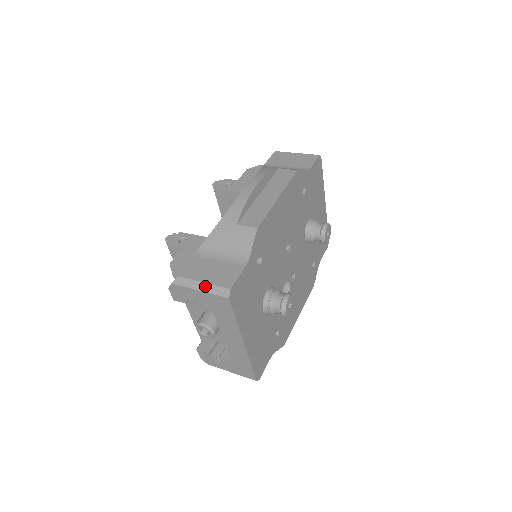
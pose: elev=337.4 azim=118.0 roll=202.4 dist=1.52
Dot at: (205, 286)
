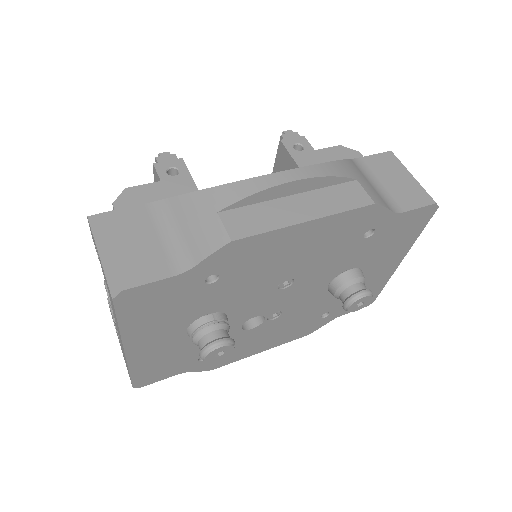
Dot at: (107, 257)
